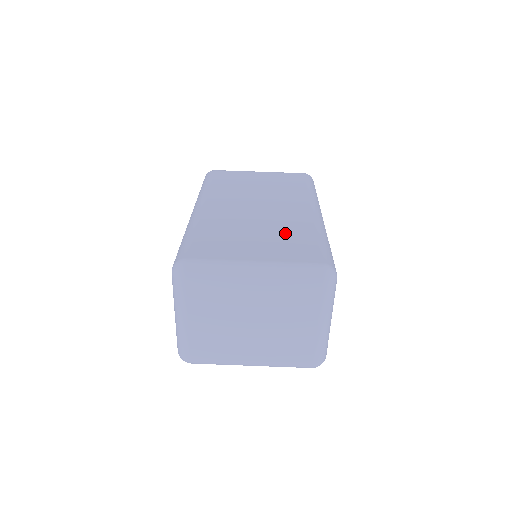
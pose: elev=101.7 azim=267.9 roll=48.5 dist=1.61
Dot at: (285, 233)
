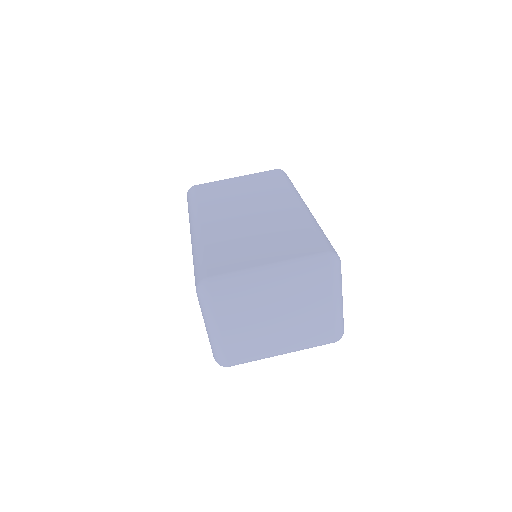
Dot at: (283, 232)
